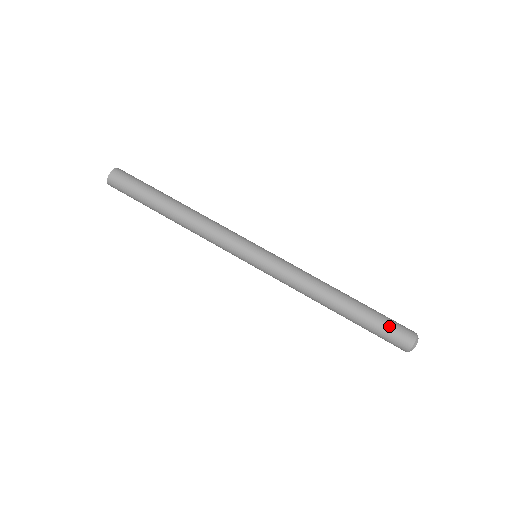
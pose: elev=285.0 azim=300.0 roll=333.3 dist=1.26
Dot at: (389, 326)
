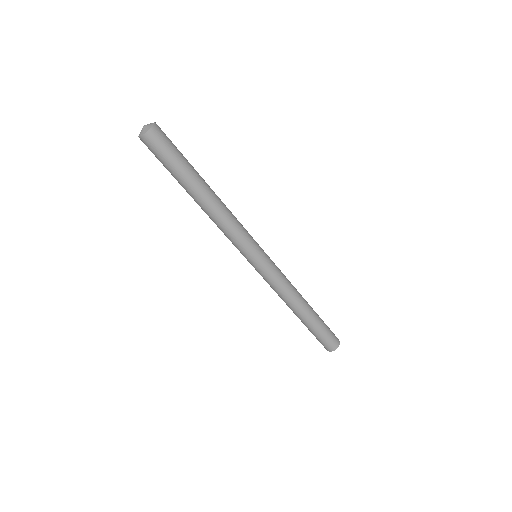
Dot at: (323, 338)
